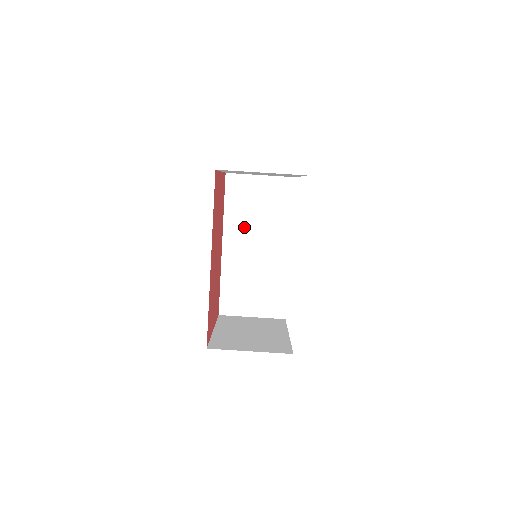
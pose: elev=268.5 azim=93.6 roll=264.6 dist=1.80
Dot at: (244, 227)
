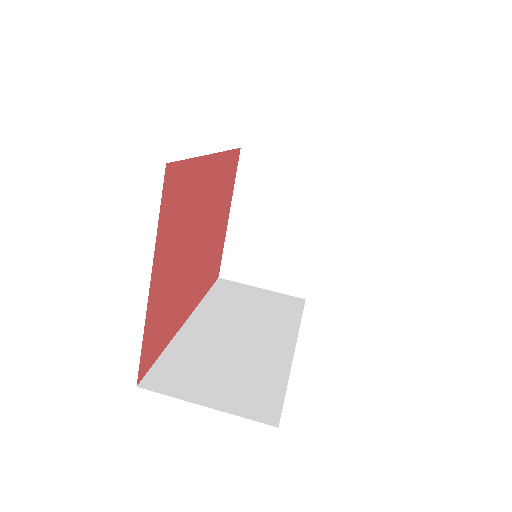
Dot at: (228, 313)
